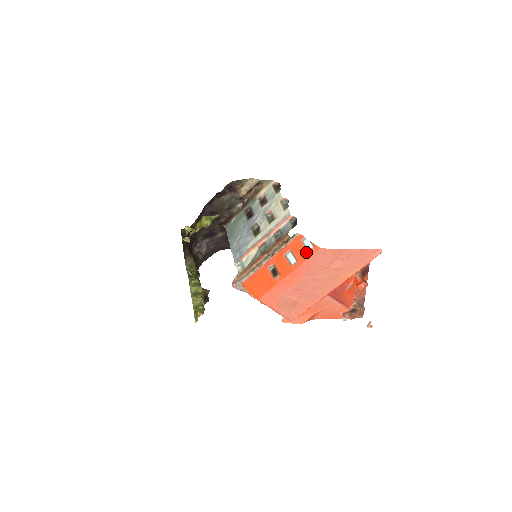
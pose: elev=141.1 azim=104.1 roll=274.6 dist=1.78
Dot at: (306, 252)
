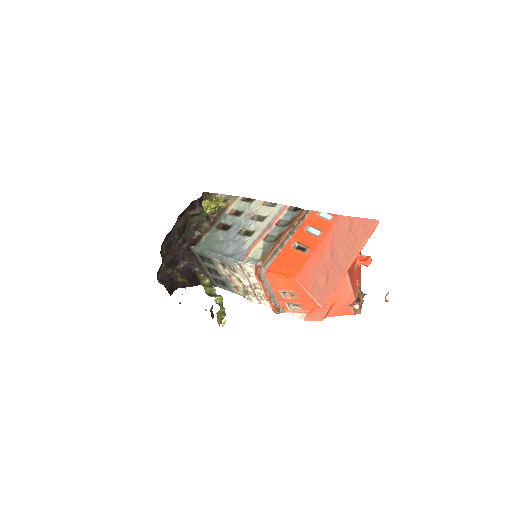
Dot at: (327, 222)
